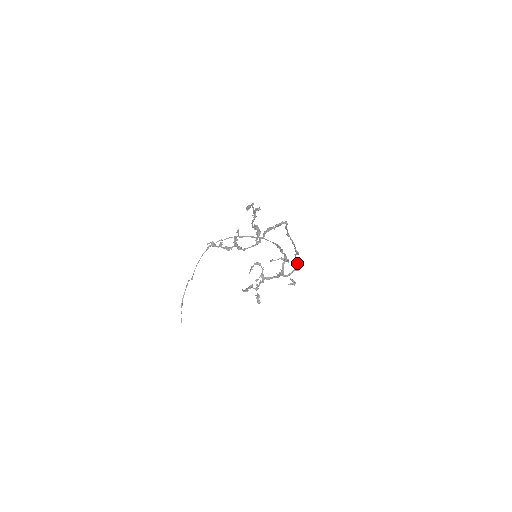
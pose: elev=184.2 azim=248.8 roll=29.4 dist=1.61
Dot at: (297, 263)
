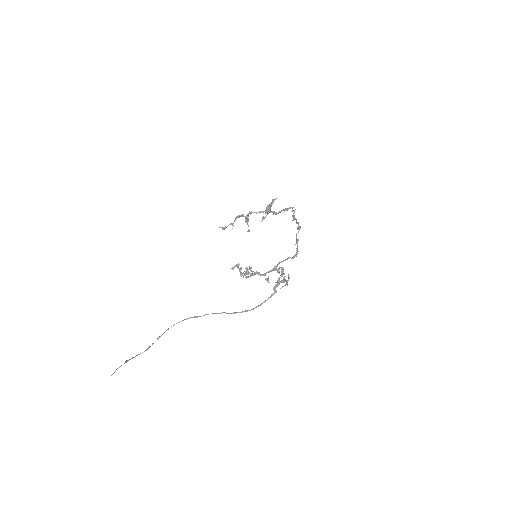
Dot at: (297, 244)
